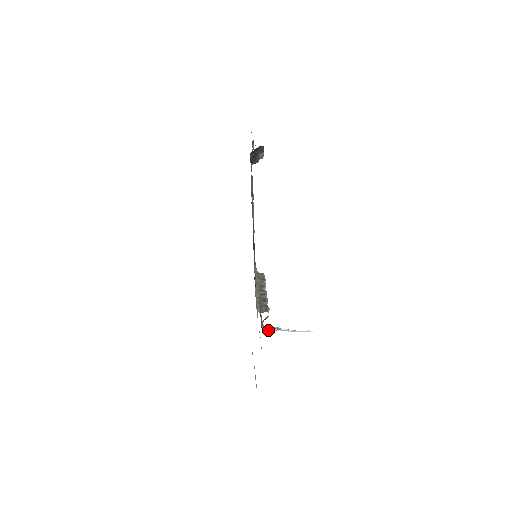
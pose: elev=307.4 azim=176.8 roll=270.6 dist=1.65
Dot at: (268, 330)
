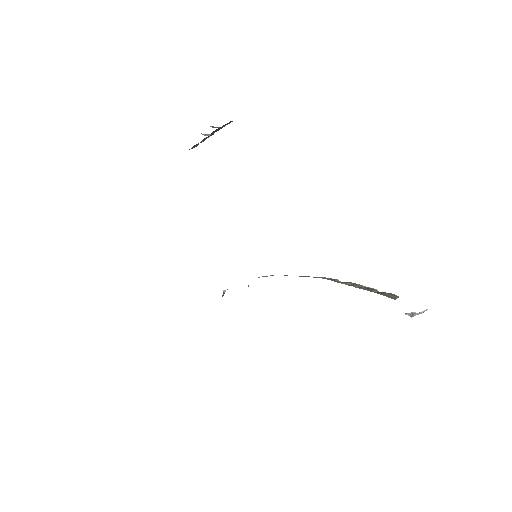
Dot at: (411, 317)
